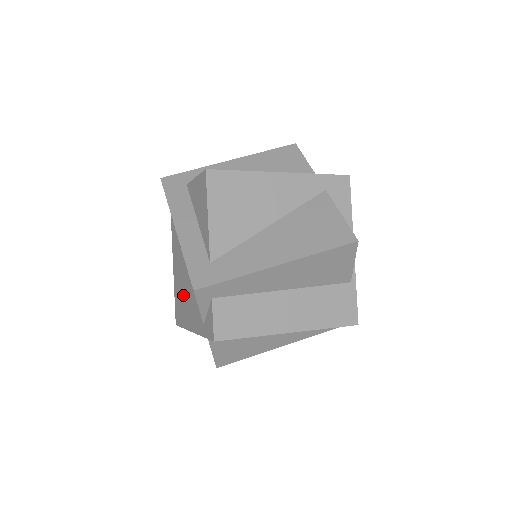
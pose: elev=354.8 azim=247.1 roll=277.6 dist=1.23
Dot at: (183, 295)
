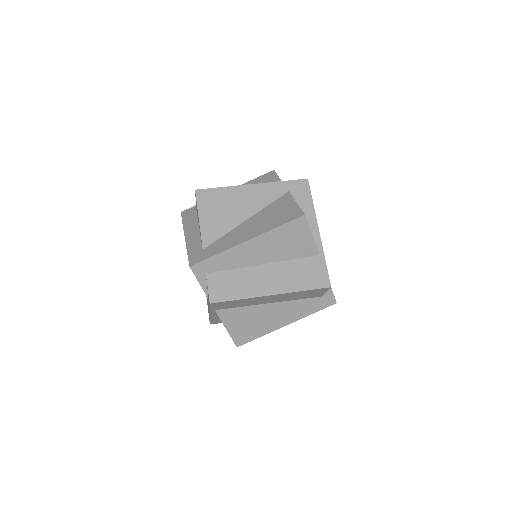
Dot at: occluded
